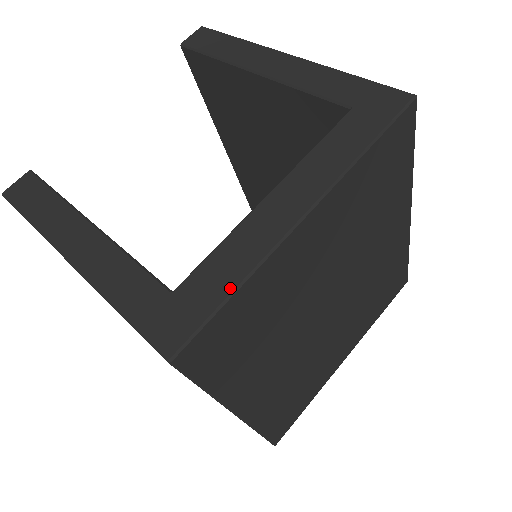
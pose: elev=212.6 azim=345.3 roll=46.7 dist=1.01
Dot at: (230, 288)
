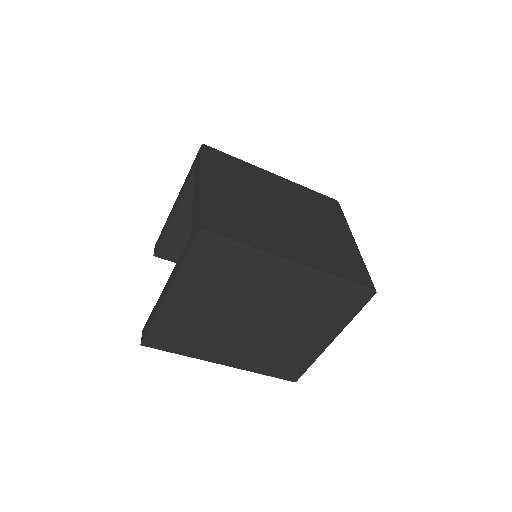
Dot at: (200, 208)
